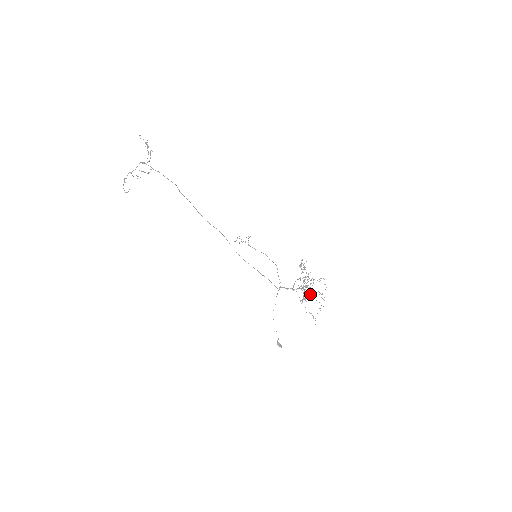
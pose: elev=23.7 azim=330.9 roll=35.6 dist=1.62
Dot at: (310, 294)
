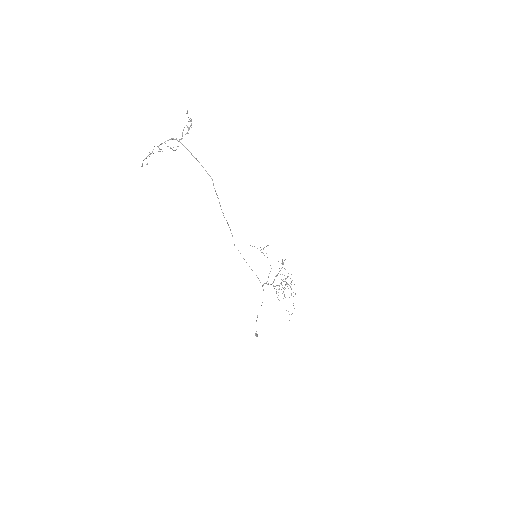
Dot at: occluded
